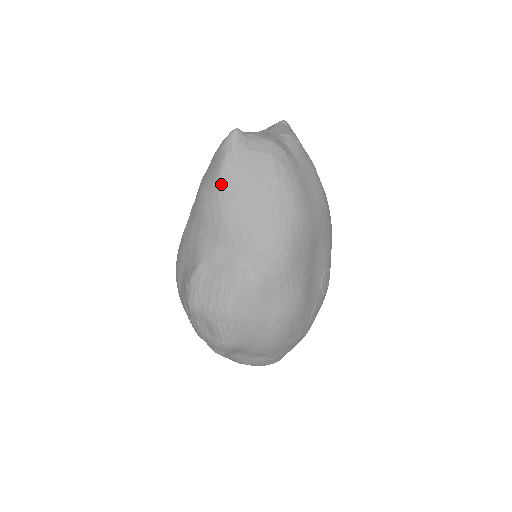
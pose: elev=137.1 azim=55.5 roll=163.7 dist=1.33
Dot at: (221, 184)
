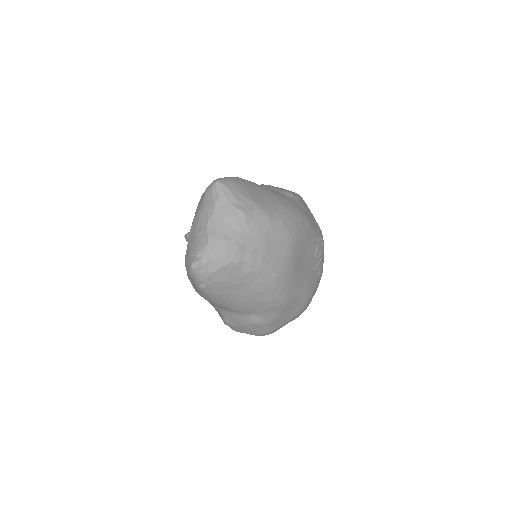
Dot at: (209, 295)
